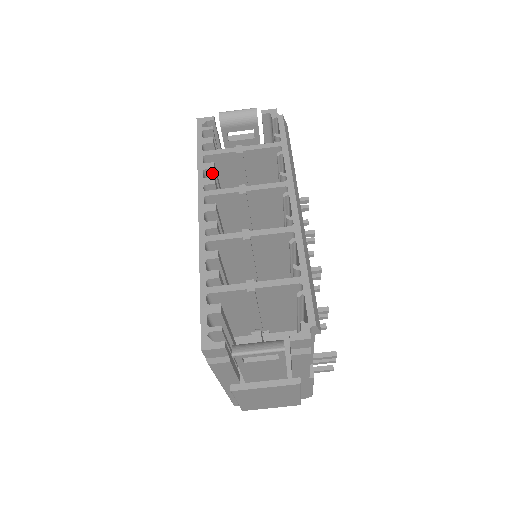
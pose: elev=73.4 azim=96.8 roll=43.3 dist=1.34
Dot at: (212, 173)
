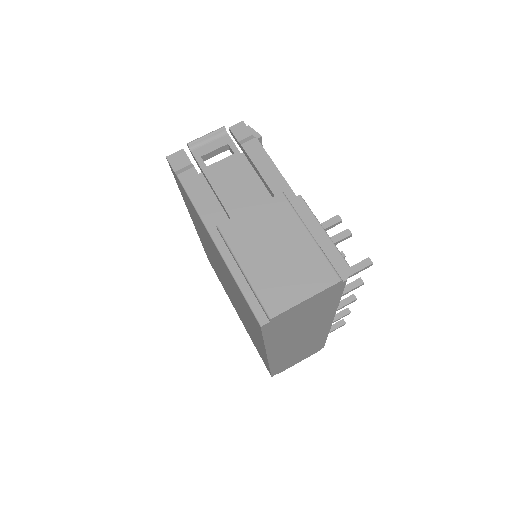
Dot at: occluded
